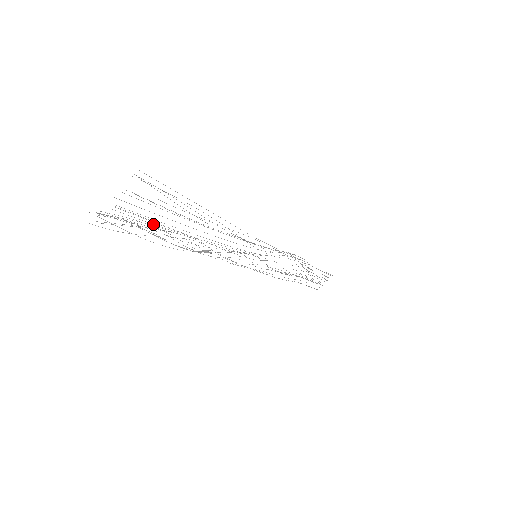
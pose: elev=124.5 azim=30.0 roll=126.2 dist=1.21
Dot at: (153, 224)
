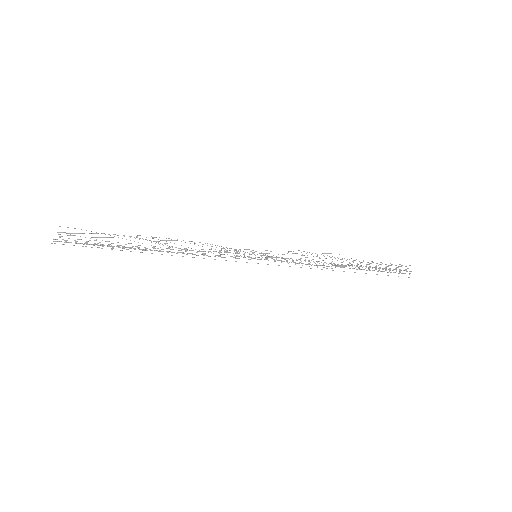
Dot at: occluded
